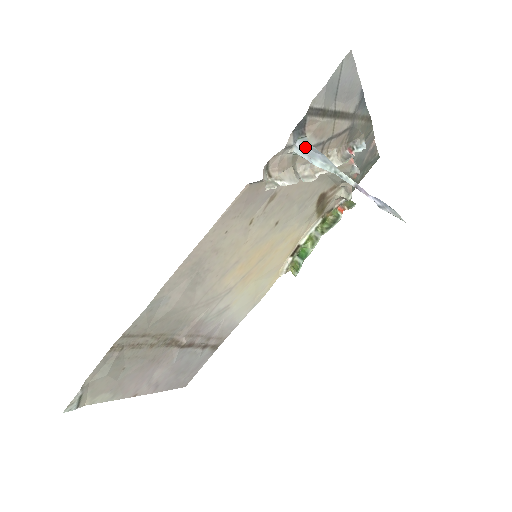
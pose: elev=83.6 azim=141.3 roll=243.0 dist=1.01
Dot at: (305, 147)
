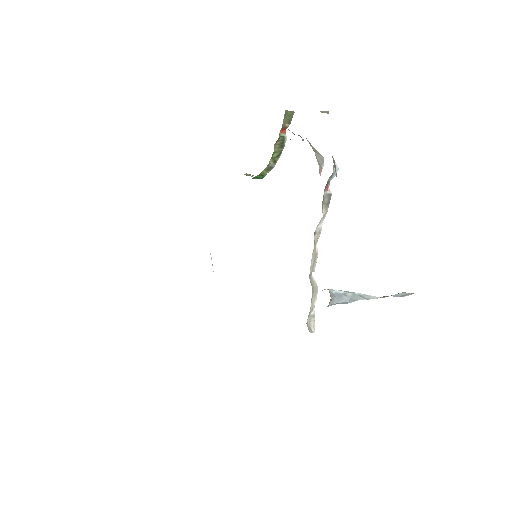
Dot at: (334, 304)
